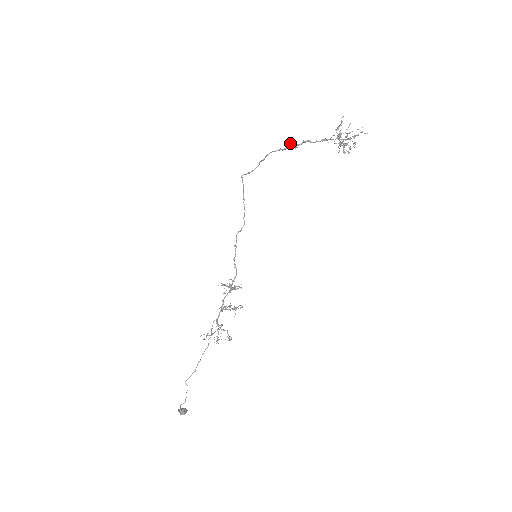
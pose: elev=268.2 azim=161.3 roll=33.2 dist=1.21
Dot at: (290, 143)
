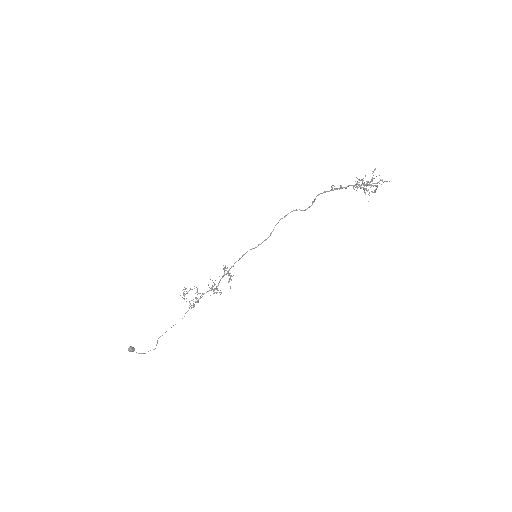
Dot at: occluded
